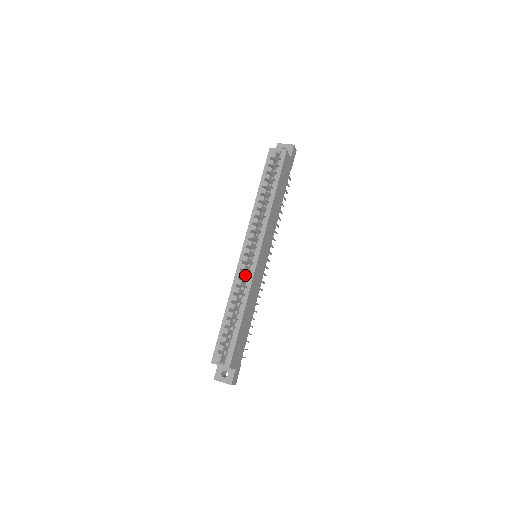
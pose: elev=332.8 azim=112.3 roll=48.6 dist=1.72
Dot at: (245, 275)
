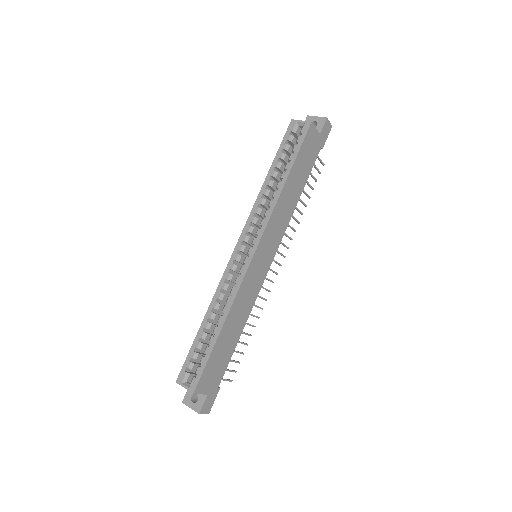
Dot at: occluded
